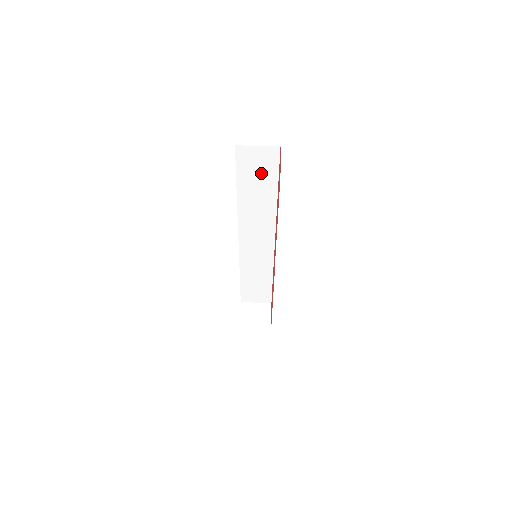
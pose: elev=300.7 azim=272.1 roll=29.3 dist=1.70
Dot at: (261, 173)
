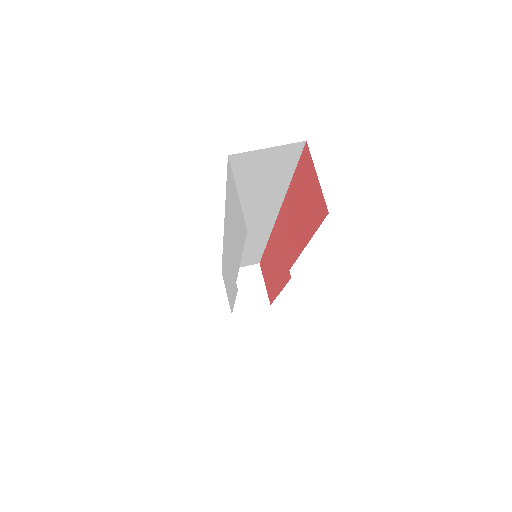
Dot at: (267, 174)
